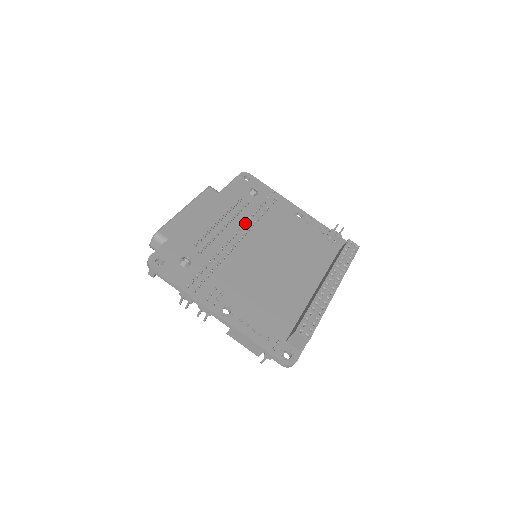
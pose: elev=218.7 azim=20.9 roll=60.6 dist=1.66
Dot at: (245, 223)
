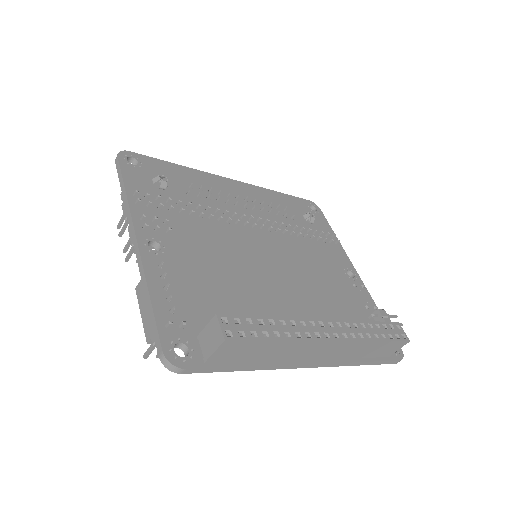
Dot at: (272, 224)
